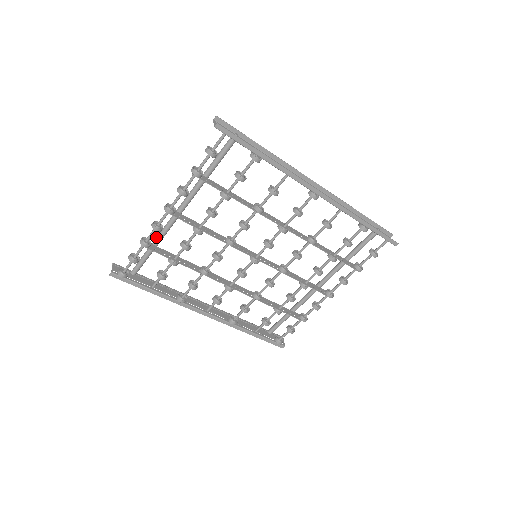
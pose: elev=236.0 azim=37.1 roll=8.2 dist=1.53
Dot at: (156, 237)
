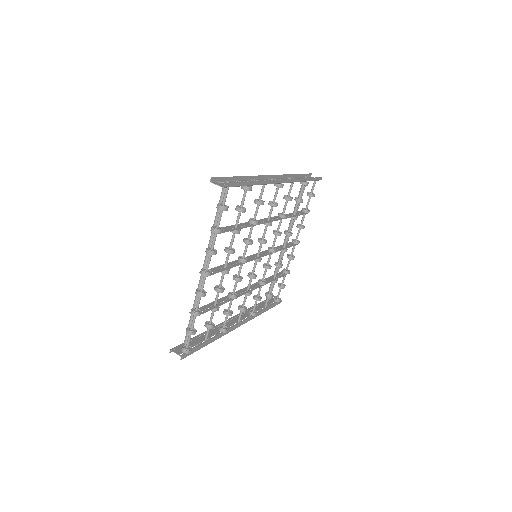
Dot at: (195, 302)
